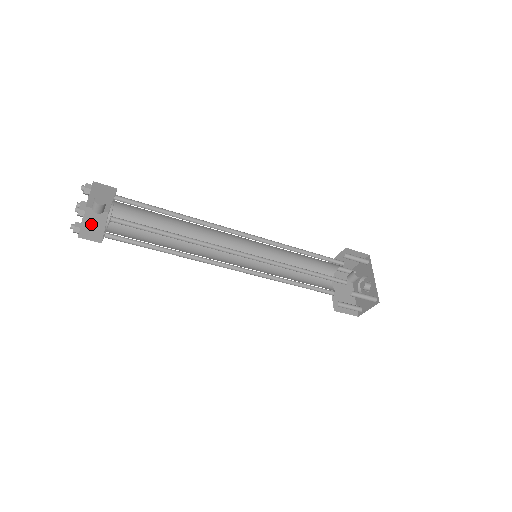
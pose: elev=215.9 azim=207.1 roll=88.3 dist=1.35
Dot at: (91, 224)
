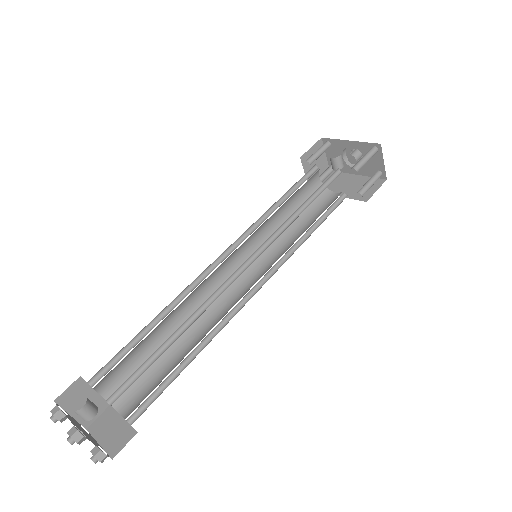
Dot at: (109, 434)
